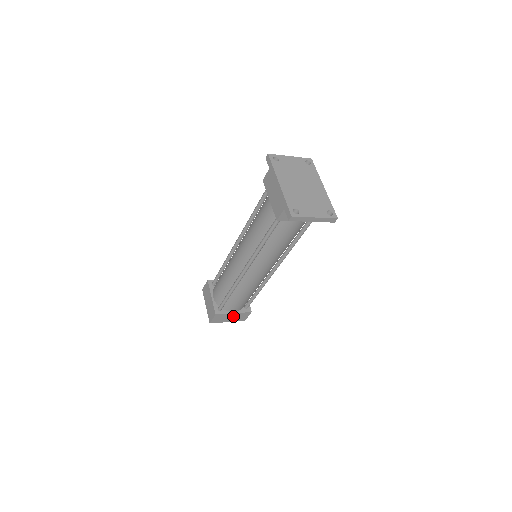
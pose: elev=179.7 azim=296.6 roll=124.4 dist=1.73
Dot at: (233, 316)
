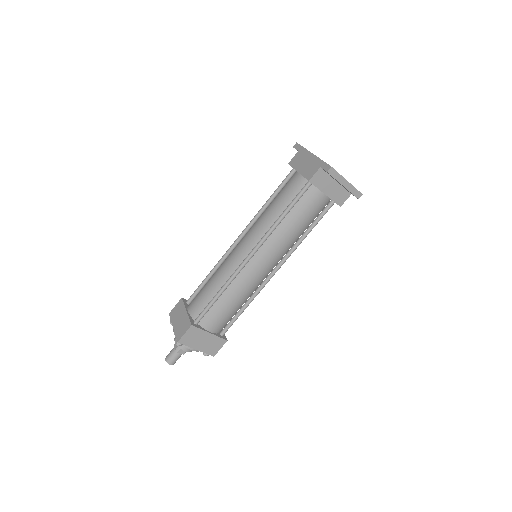
Dot at: (206, 340)
